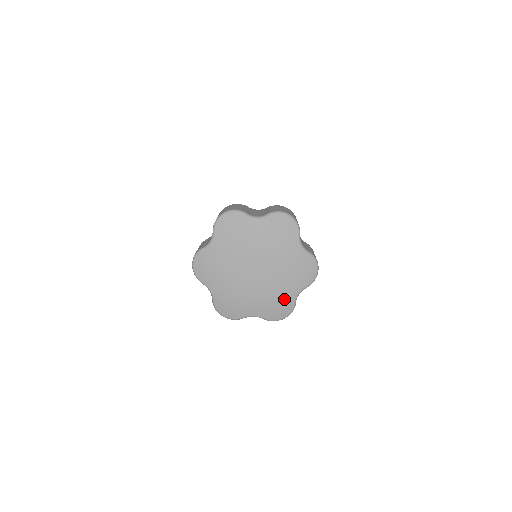
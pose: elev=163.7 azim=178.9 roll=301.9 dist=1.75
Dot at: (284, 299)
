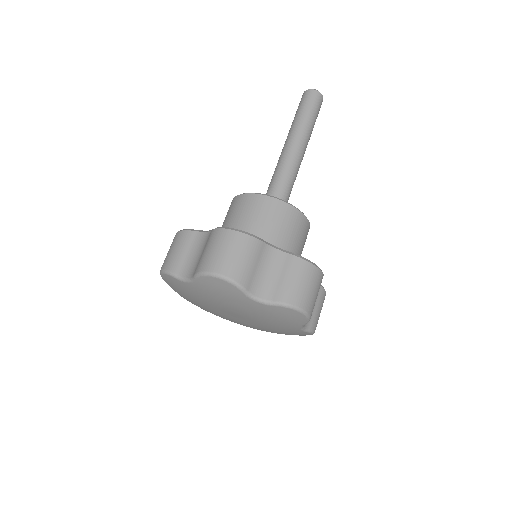
Dot at: occluded
